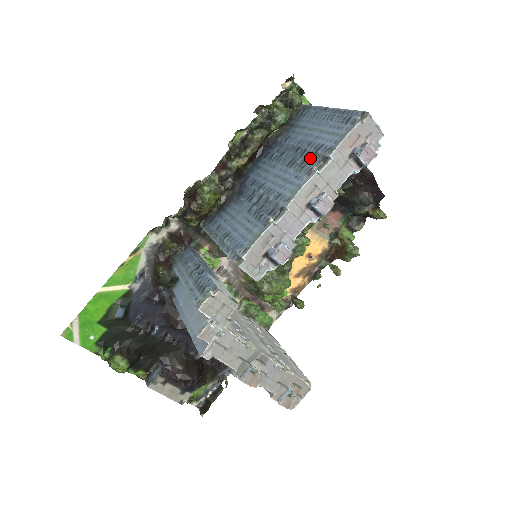
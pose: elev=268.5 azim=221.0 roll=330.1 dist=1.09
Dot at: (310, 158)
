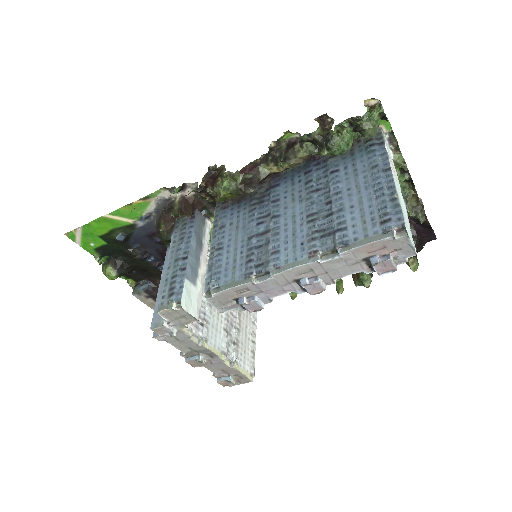
Dot at: (326, 233)
